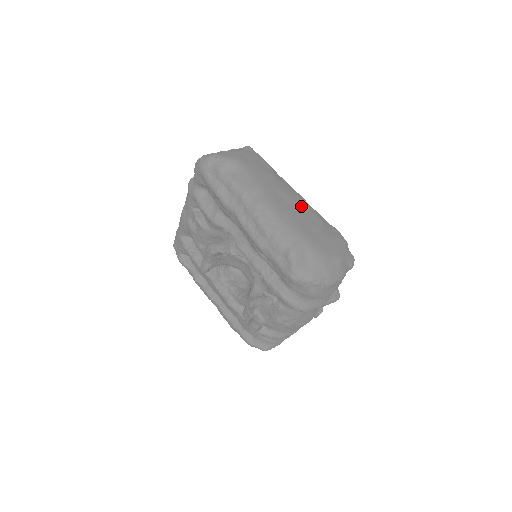
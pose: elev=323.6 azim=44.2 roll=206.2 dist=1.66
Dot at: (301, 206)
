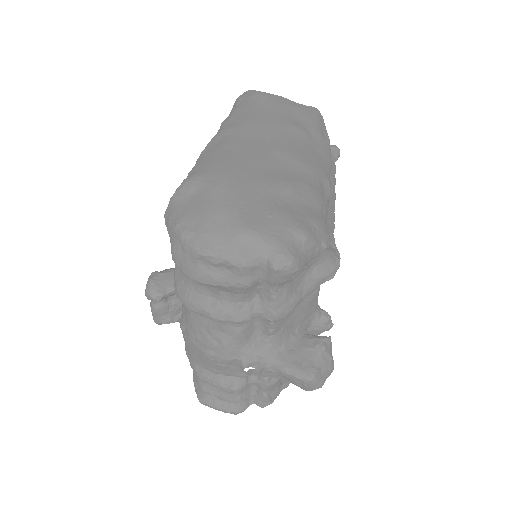
Dot at: (285, 162)
